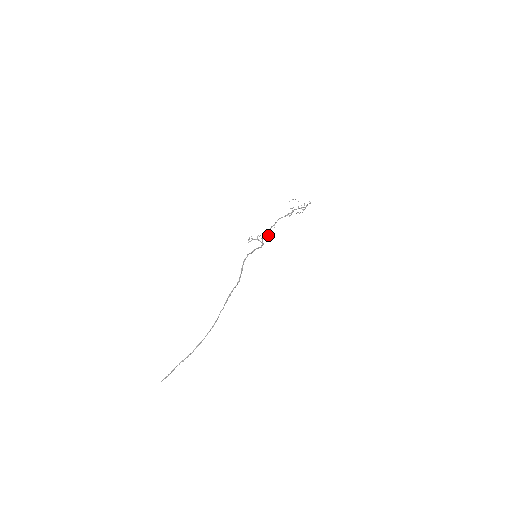
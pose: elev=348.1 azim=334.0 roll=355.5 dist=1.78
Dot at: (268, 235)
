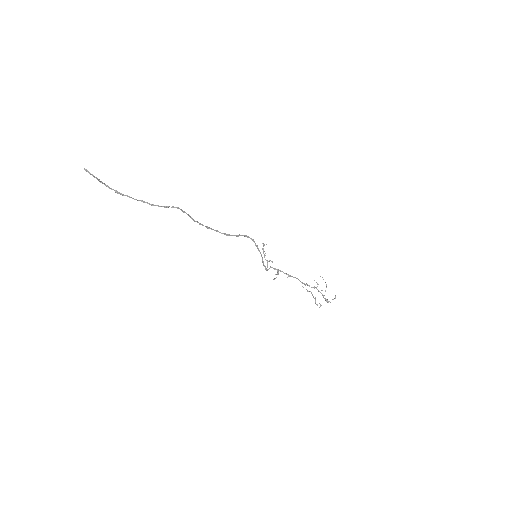
Dot at: (277, 274)
